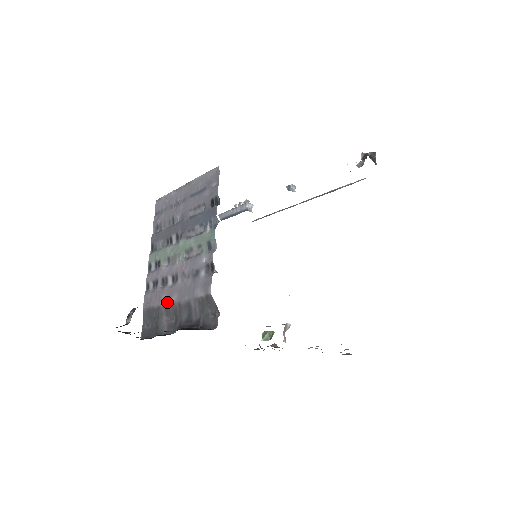
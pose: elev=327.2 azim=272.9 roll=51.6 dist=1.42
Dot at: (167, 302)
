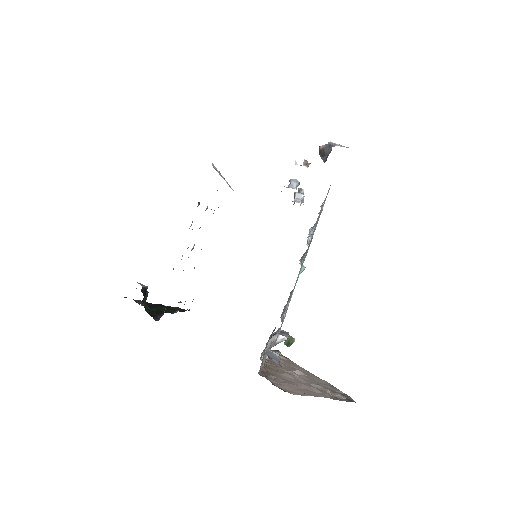
Dot at: occluded
